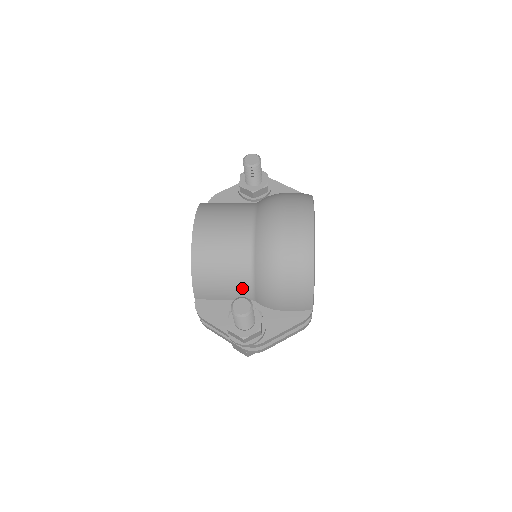
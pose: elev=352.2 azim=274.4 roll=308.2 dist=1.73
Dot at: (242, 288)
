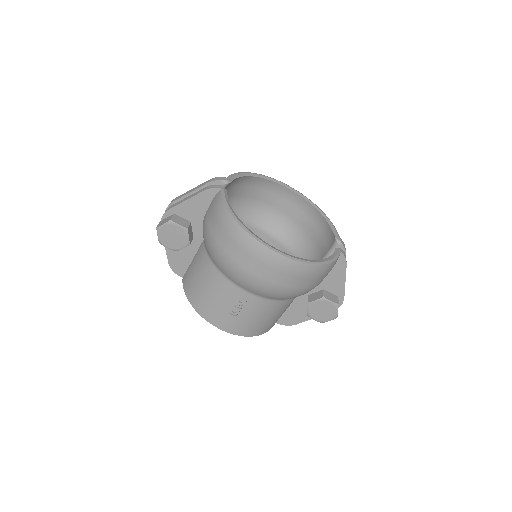
Dot at: occluded
